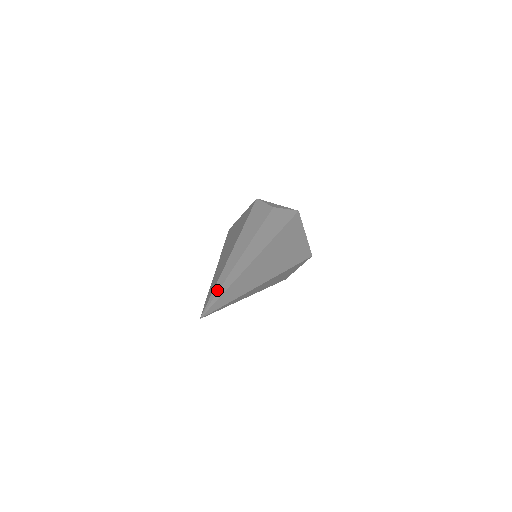
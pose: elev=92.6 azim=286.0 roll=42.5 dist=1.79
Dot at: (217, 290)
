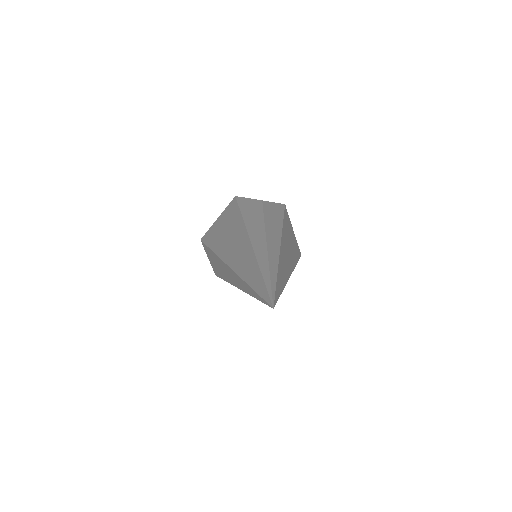
Dot at: (268, 278)
